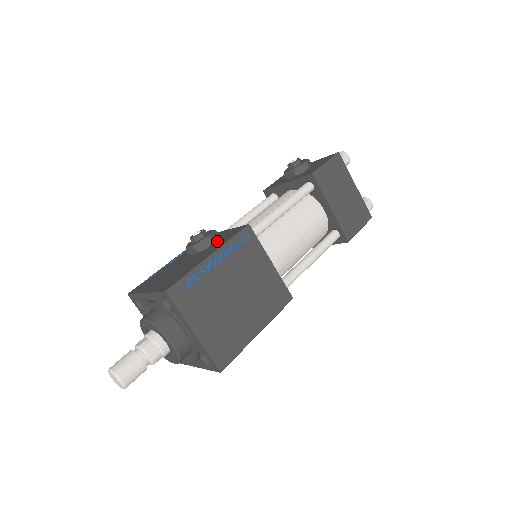
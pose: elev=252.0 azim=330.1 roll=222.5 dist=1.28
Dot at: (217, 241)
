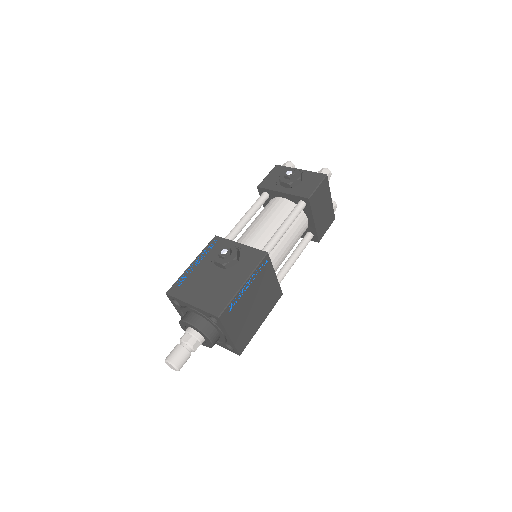
Dot at: (240, 260)
